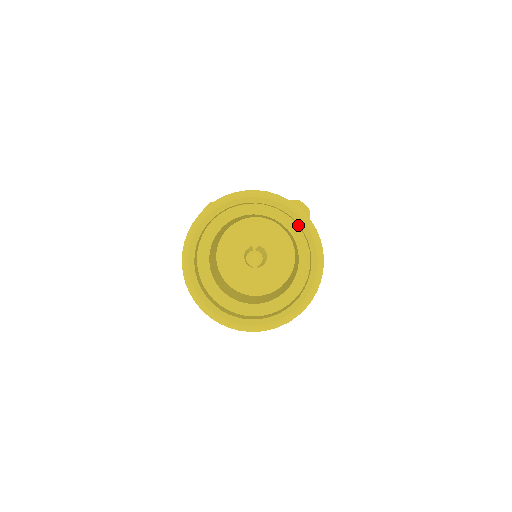
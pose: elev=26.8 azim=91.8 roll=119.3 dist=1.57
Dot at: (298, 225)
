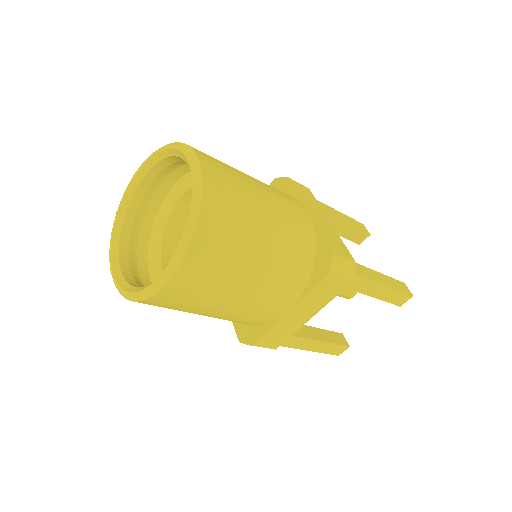
Dot at: (181, 160)
